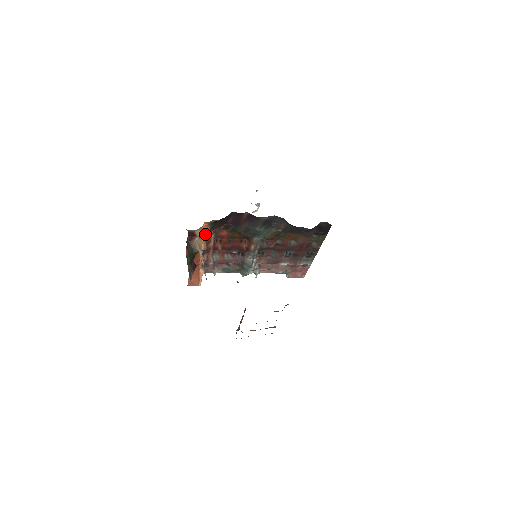
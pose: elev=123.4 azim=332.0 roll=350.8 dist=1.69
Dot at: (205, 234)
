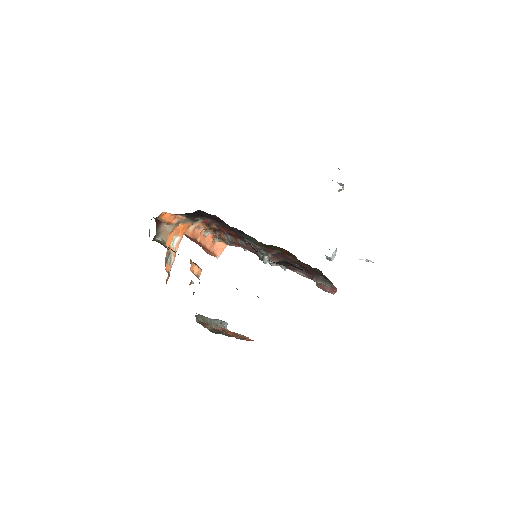
Dot at: (183, 220)
